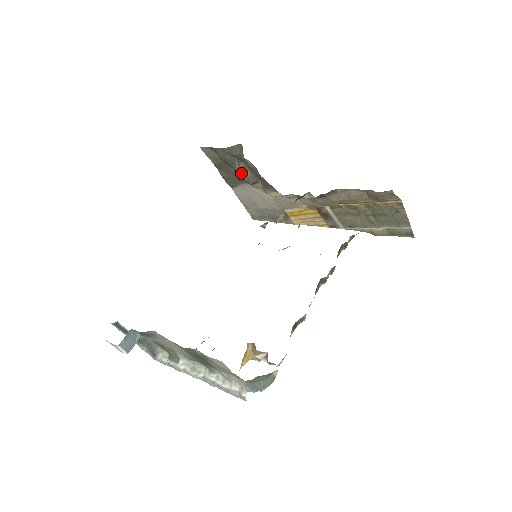
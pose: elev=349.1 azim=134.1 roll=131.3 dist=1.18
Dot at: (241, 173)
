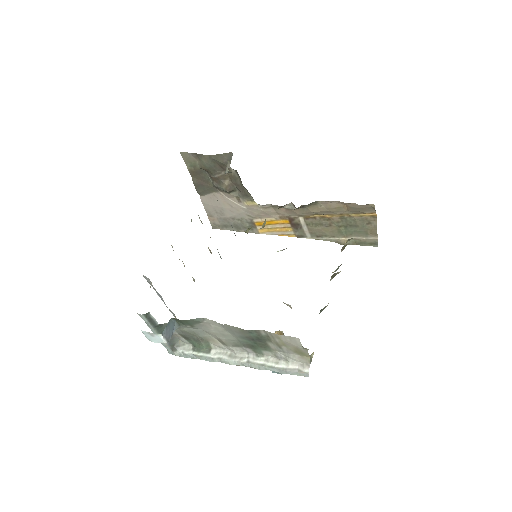
Dot at: (220, 181)
